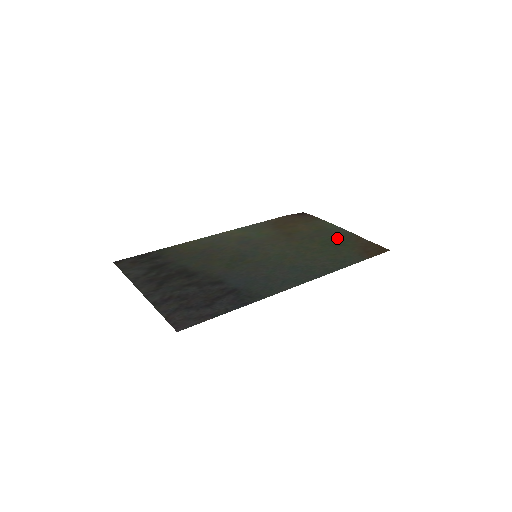
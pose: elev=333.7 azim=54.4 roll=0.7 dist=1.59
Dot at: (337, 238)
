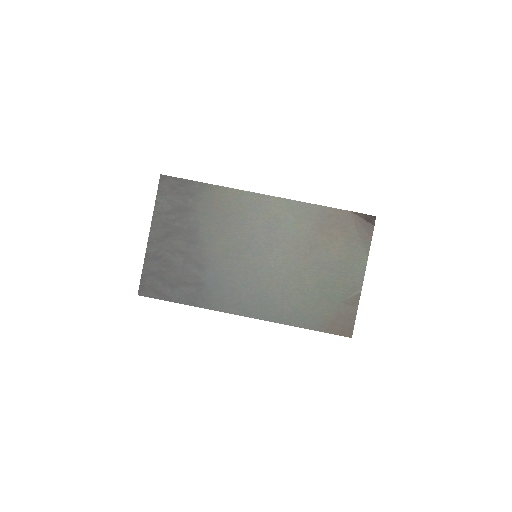
Dot at: (339, 287)
